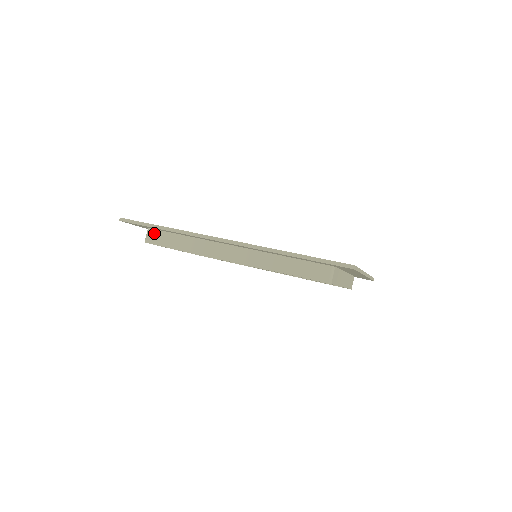
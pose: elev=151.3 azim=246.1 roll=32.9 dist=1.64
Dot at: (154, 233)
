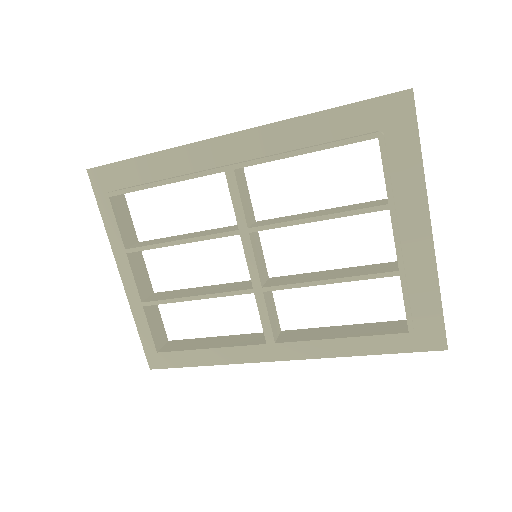
Dot at: (124, 188)
